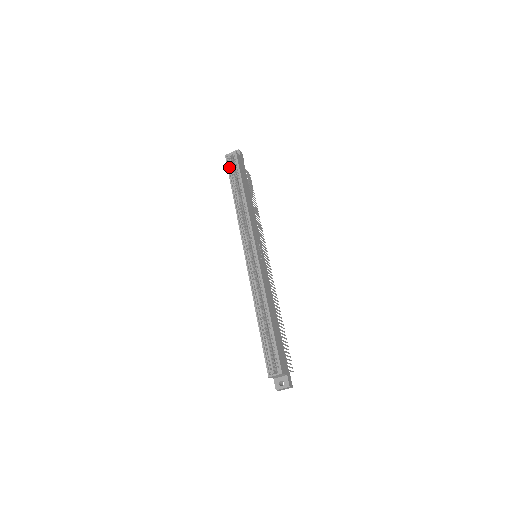
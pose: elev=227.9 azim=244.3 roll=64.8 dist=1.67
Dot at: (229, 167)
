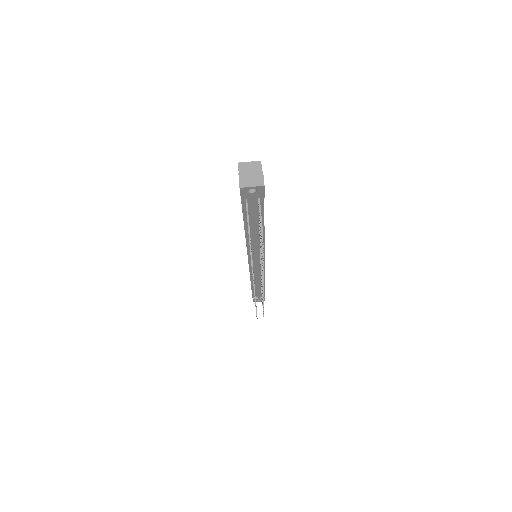
Dot at: occluded
